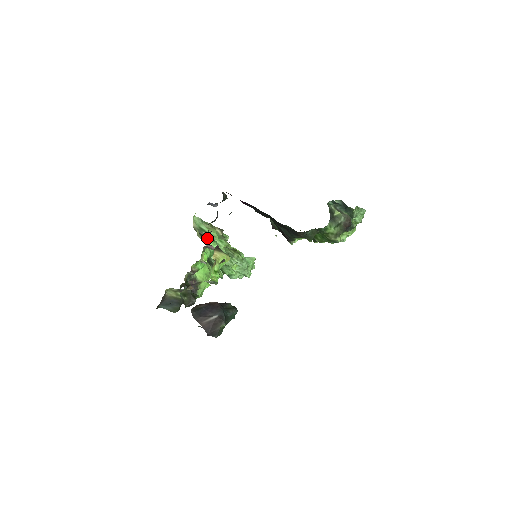
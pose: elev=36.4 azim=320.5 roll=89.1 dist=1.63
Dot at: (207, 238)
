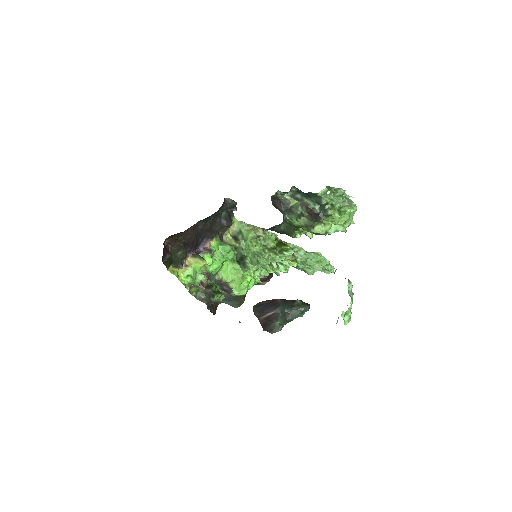
Dot at: (241, 240)
